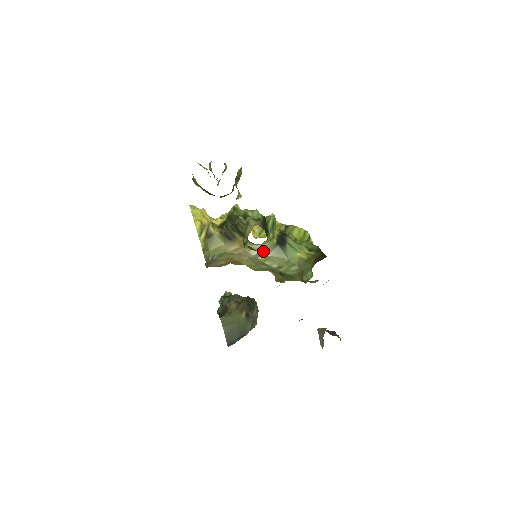
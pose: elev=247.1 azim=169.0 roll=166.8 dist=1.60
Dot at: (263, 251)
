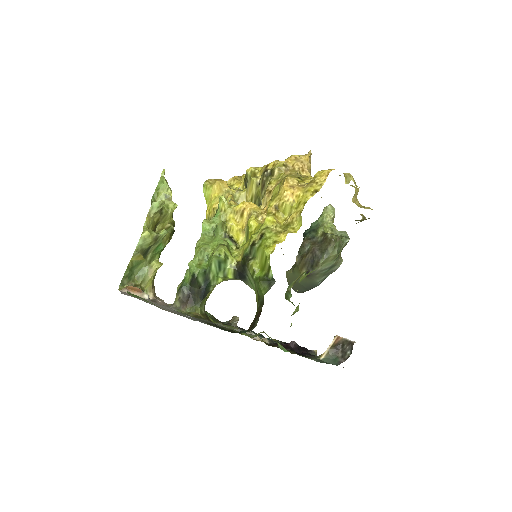
Dot at: occluded
